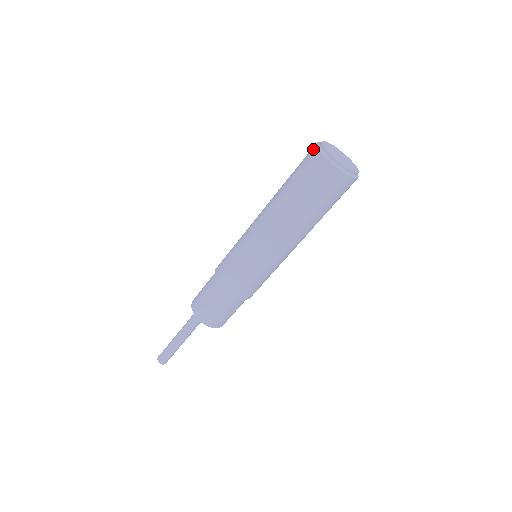
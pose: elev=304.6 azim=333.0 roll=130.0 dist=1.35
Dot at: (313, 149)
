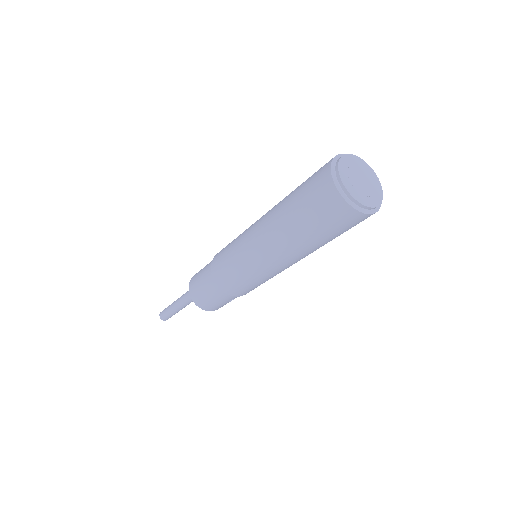
Dot at: (327, 179)
